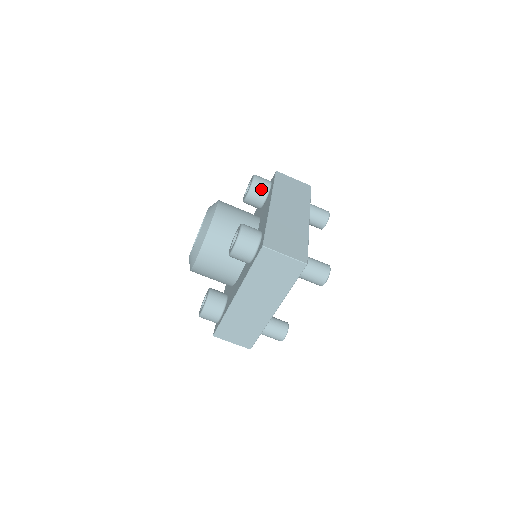
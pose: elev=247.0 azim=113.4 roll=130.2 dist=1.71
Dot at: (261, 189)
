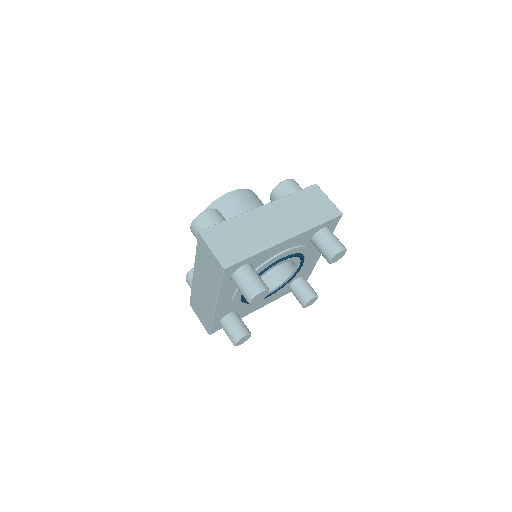
Dot at: (283, 193)
